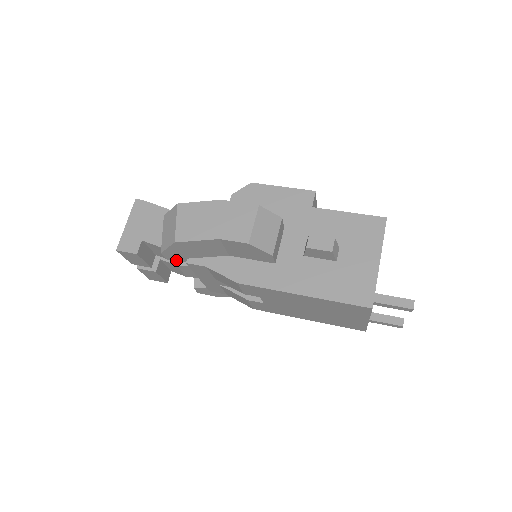
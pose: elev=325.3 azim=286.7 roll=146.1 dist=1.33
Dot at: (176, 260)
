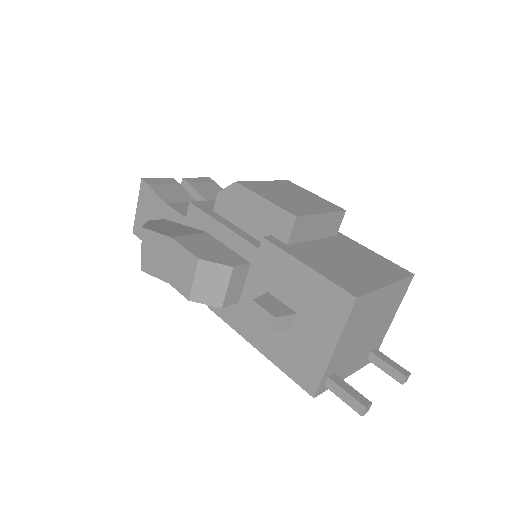
Dot at: occluded
